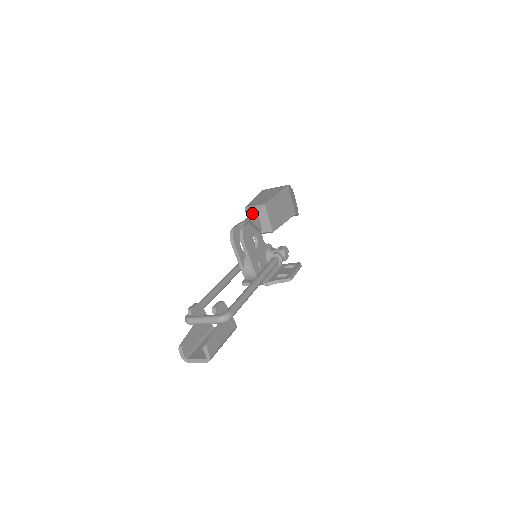
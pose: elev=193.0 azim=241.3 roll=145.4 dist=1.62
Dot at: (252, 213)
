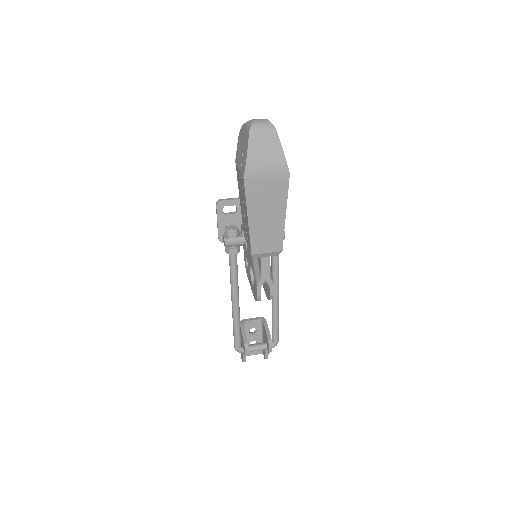
Dot at: (262, 255)
